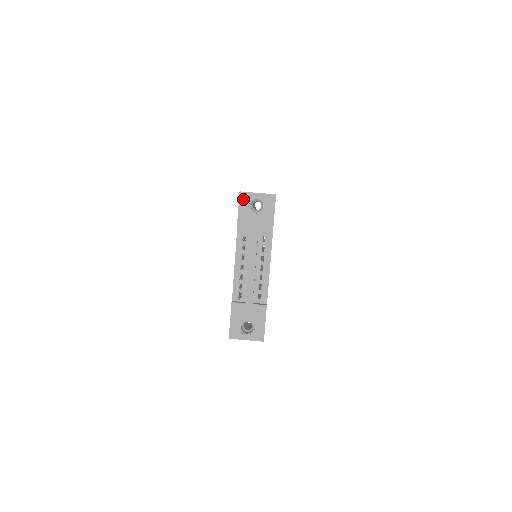
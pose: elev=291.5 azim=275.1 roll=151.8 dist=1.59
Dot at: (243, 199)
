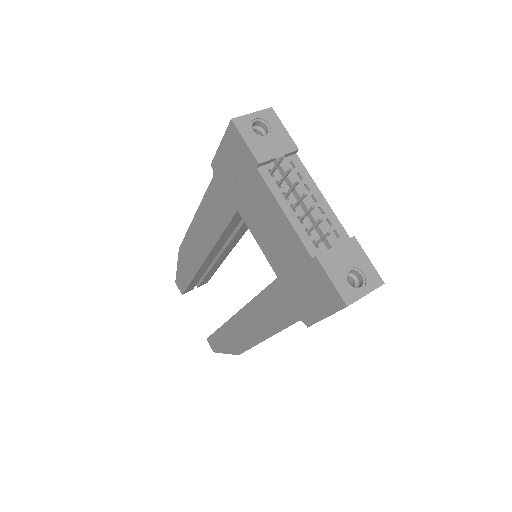
Dot at: (241, 126)
